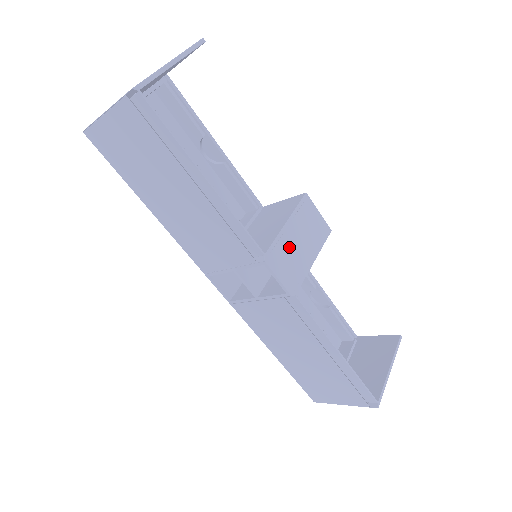
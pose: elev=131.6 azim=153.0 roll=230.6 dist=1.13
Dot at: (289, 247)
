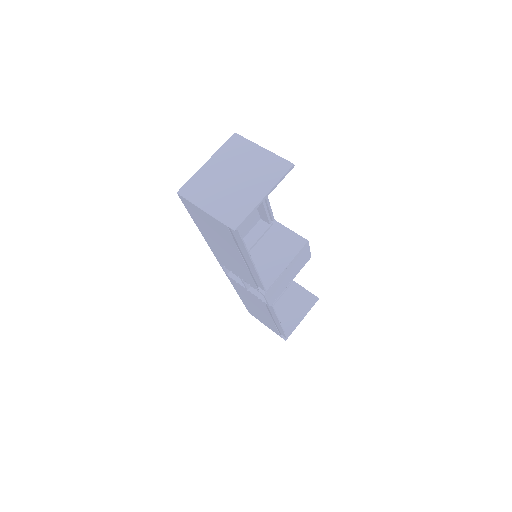
Dot at: (281, 280)
